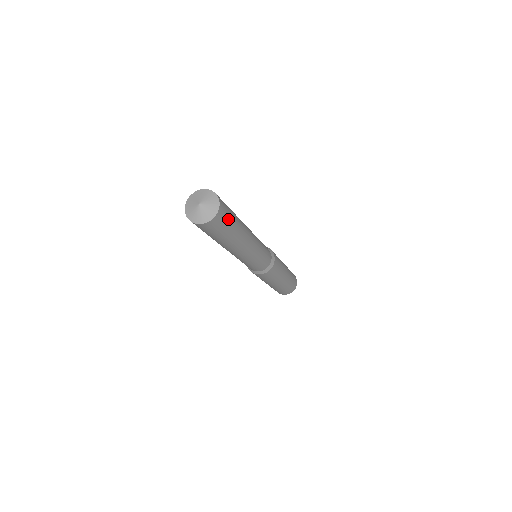
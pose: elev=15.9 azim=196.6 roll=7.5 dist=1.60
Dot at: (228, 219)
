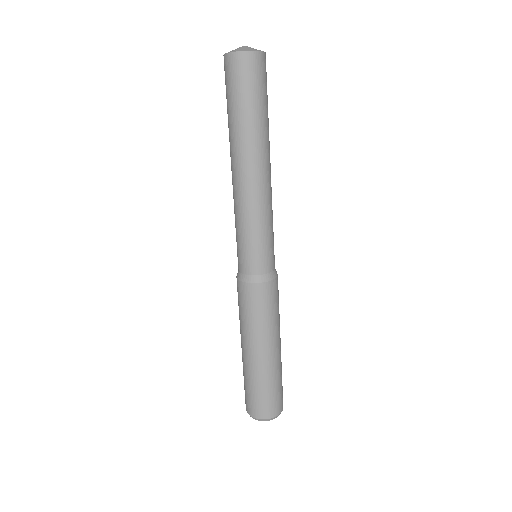
Dot at: (266, 86)
